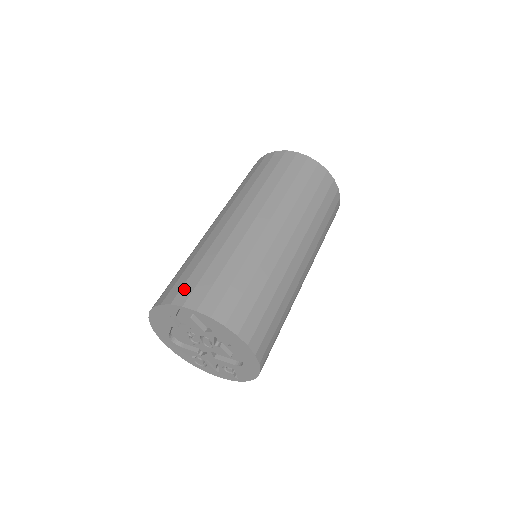
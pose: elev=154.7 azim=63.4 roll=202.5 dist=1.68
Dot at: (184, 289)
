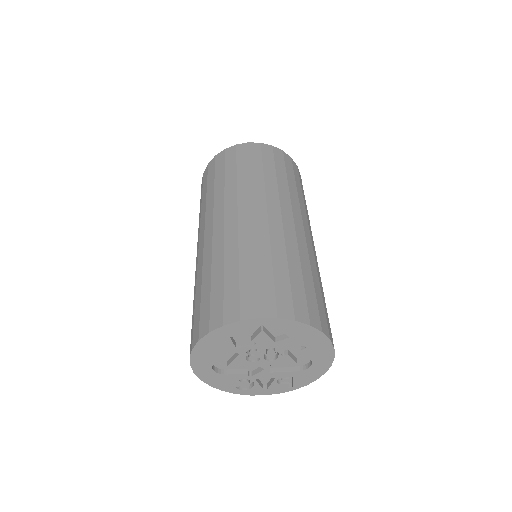
Dot at: (244, 300)
